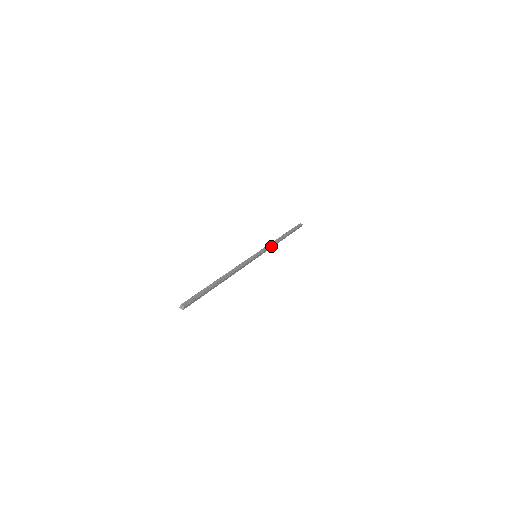
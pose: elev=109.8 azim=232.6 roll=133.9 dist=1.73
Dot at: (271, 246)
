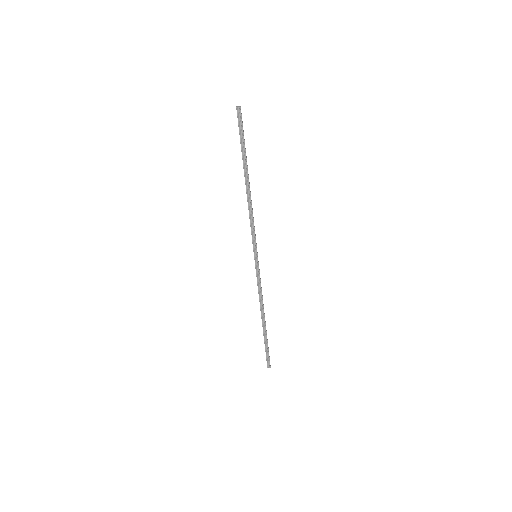
Dot at: (253, 222)
